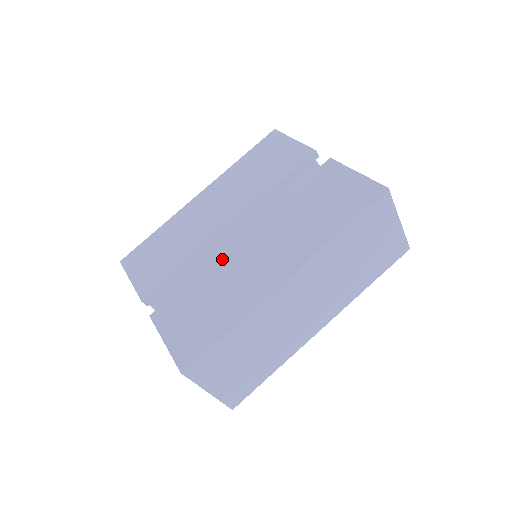
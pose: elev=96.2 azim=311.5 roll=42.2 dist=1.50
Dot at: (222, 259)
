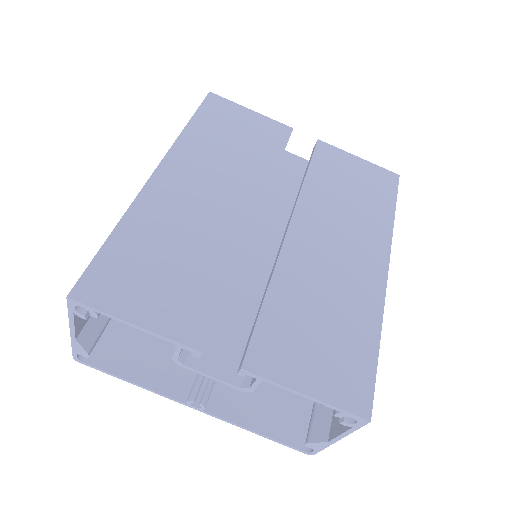
Dot at: (289, 261)
